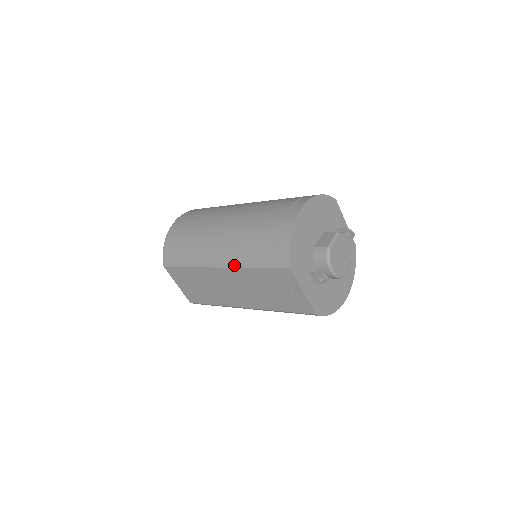
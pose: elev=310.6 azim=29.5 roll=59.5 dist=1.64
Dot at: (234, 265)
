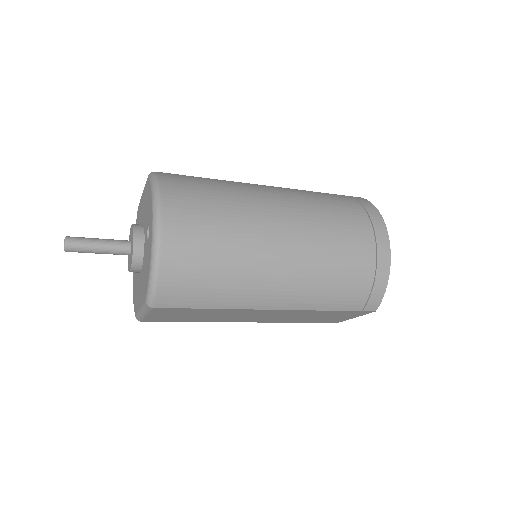
Dot at: (303, 308)
